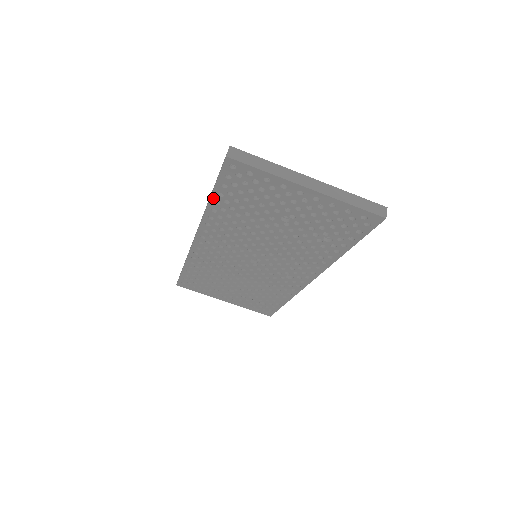
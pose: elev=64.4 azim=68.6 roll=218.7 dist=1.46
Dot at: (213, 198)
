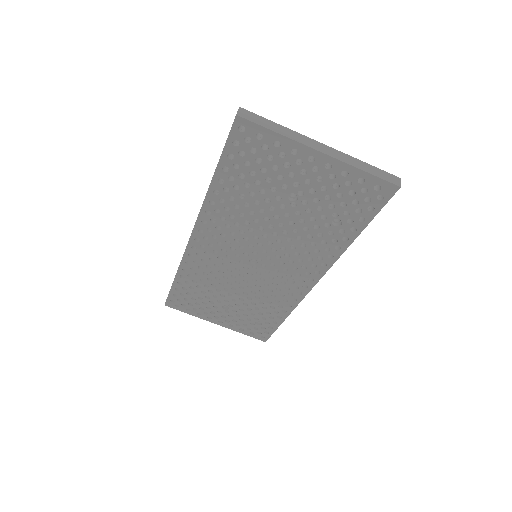
Dot at: (217, 174)
